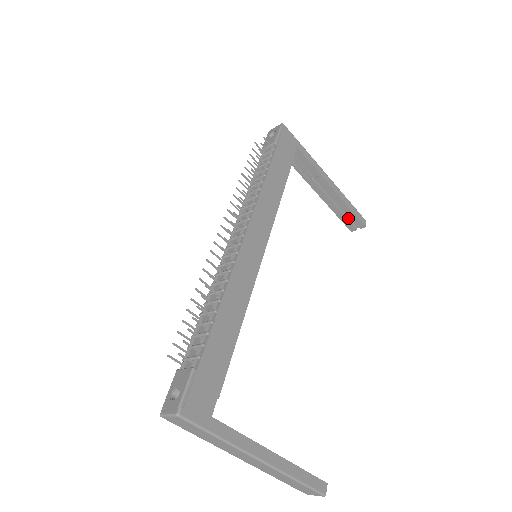
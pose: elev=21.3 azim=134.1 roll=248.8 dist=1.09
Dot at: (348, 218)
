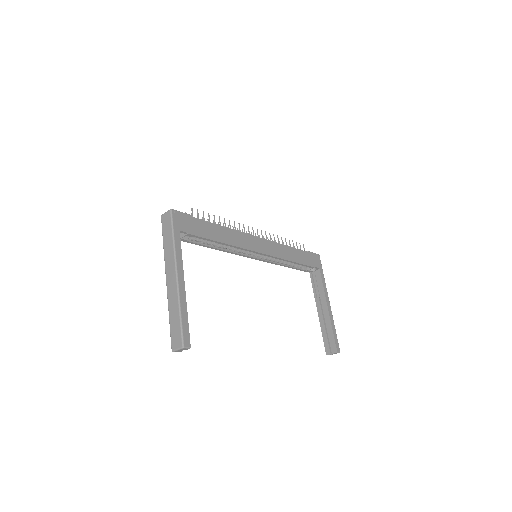
Dot at: (329, 341)
